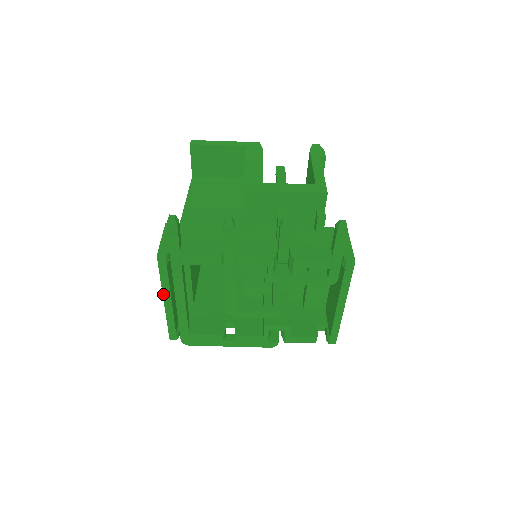
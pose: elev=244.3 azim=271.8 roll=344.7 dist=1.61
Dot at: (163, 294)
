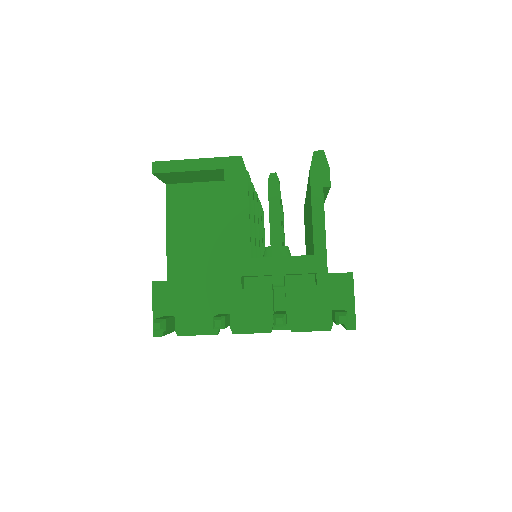
Dot at: occluded
